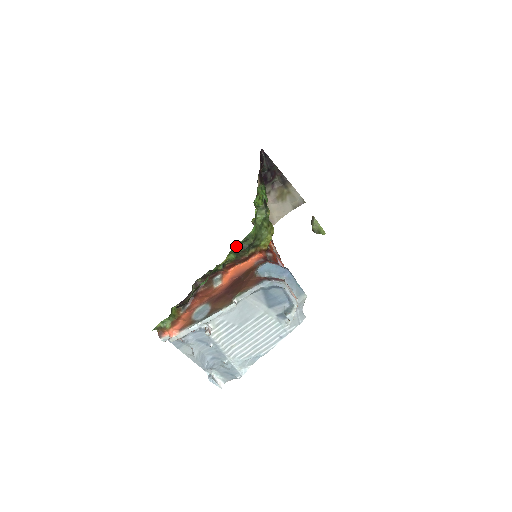
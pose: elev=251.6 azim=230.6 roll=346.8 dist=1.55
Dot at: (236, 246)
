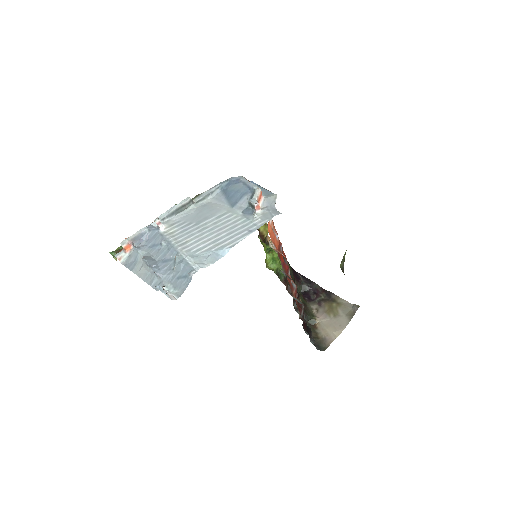
Dot at: occluded
